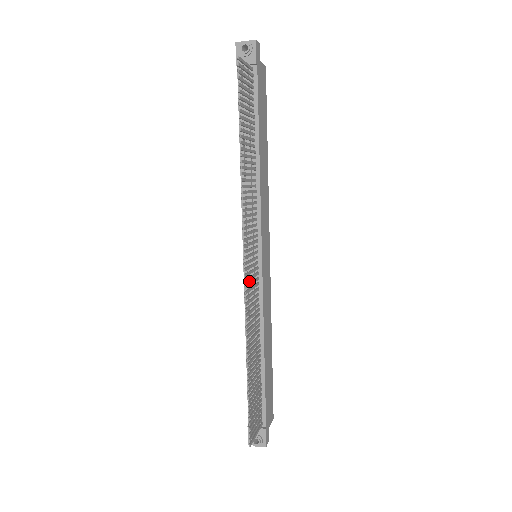
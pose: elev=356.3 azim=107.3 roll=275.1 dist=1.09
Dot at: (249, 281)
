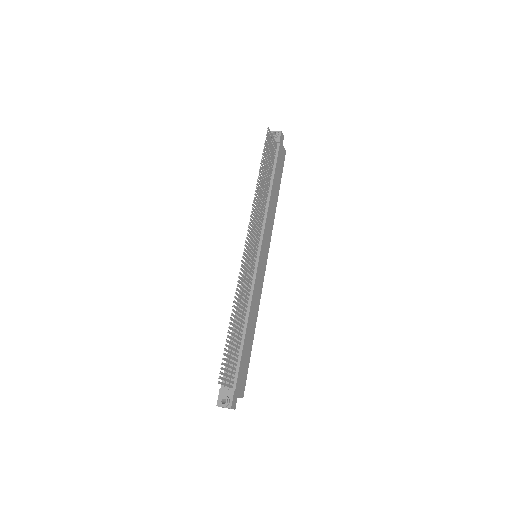
Dot at: occluded
